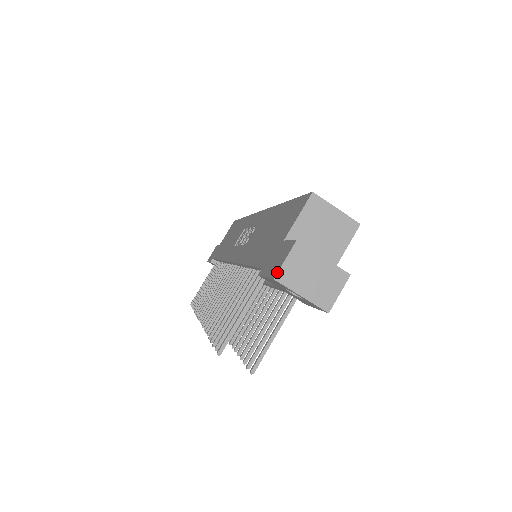
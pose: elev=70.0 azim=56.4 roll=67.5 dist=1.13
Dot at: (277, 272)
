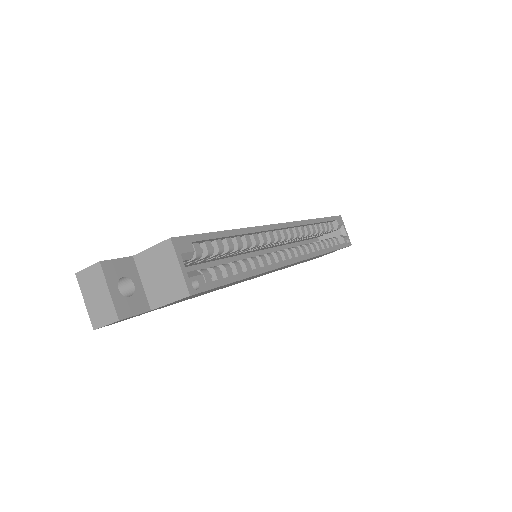
Dot at: (79, 271)
